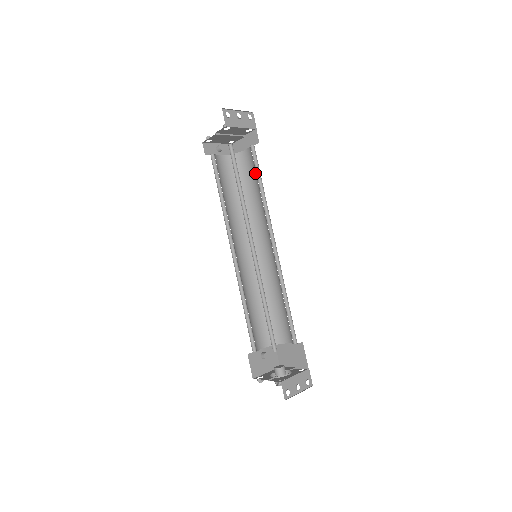
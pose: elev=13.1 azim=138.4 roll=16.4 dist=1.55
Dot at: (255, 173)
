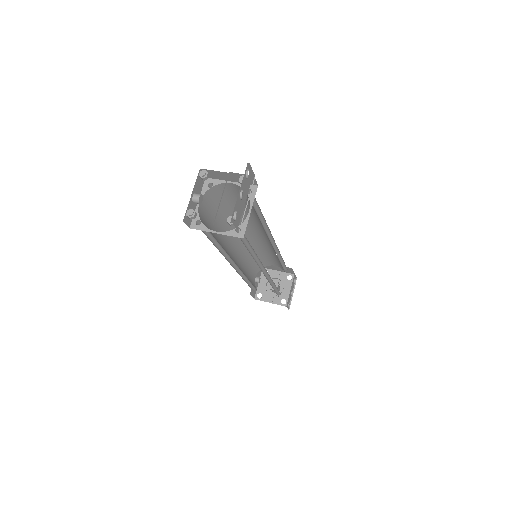
Dot at: occluded
